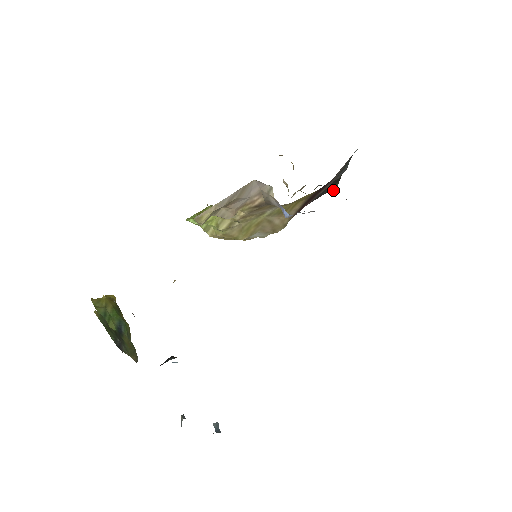
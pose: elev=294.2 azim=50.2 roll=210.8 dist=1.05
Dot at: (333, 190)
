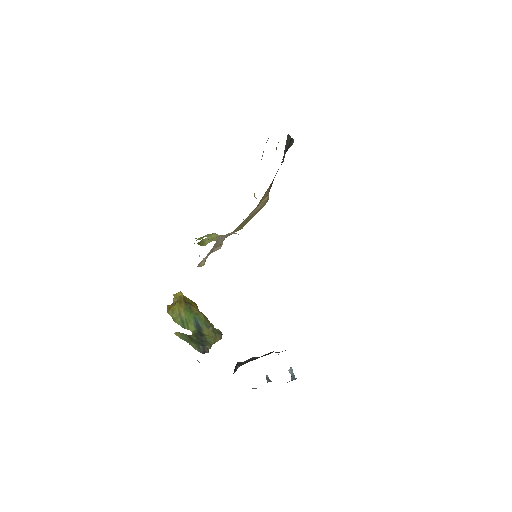
Dot at: (291, 145)
